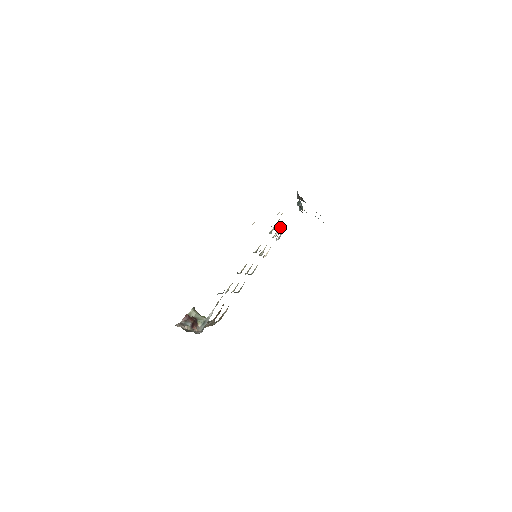
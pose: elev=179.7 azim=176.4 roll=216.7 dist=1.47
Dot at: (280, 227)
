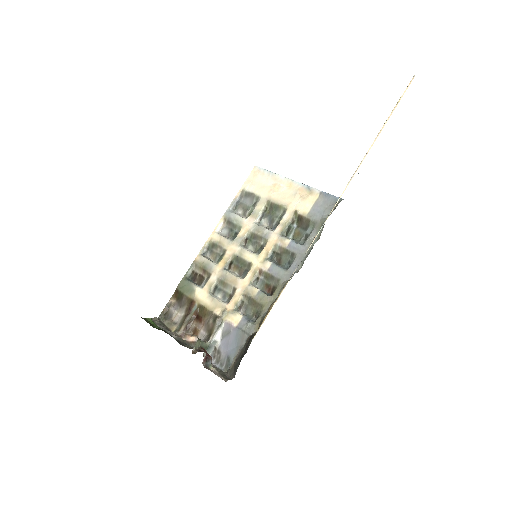
Dot at: (263, 209)
